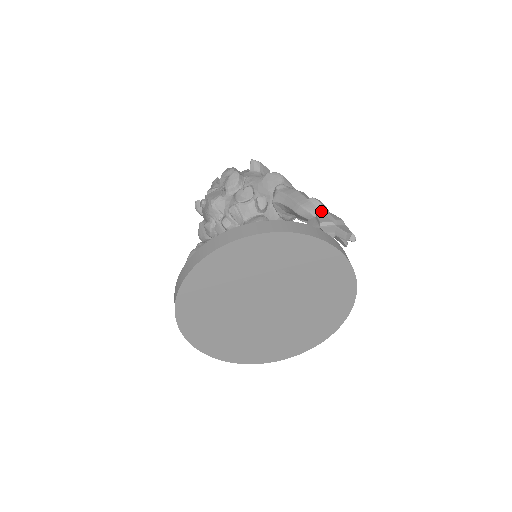
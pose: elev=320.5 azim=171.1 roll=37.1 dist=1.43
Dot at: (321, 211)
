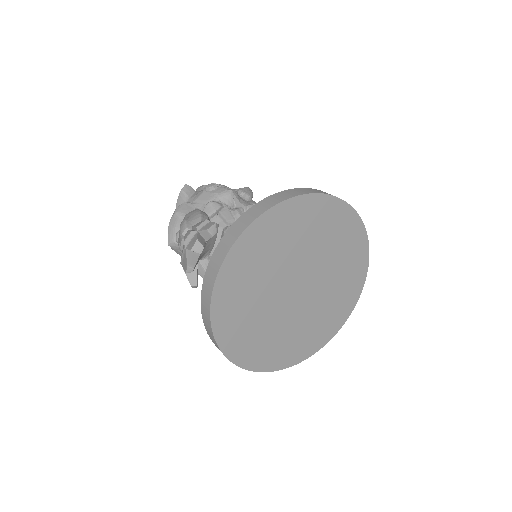
Dot at: occluded
